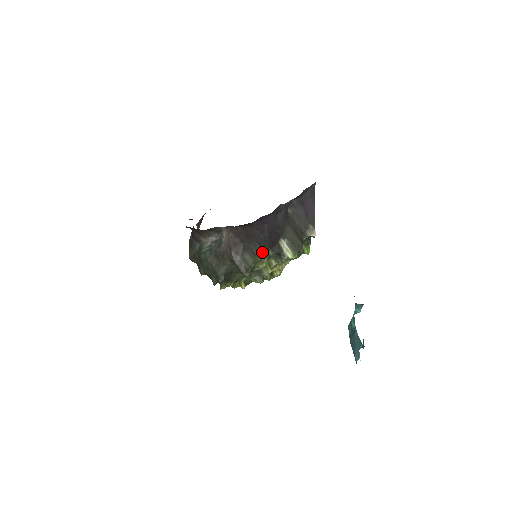
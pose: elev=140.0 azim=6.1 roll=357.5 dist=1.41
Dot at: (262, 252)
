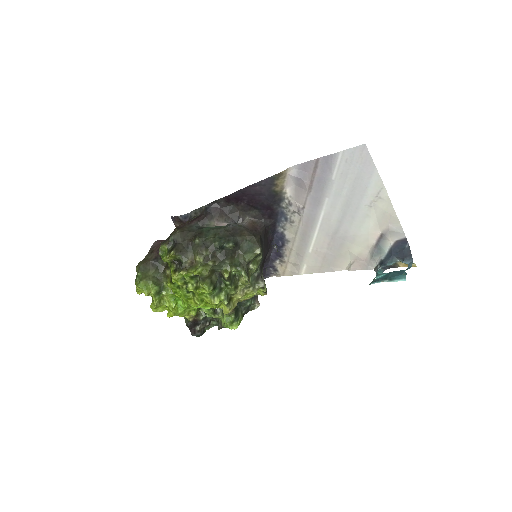
Dot at: (262, 256)
